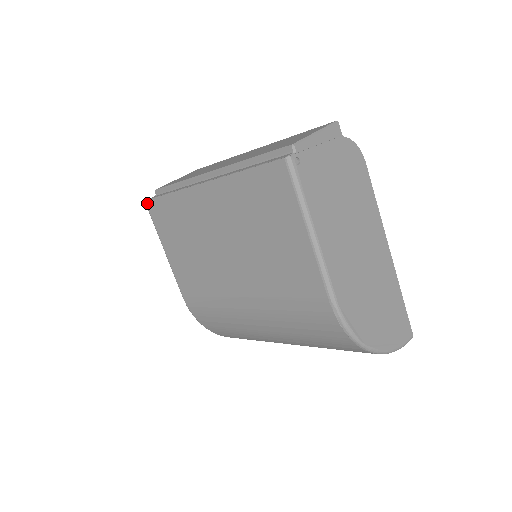
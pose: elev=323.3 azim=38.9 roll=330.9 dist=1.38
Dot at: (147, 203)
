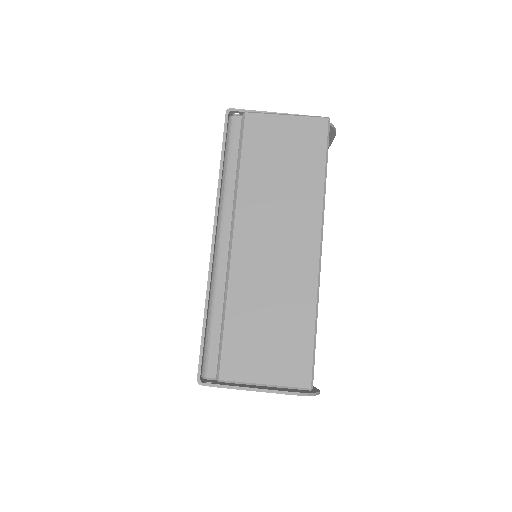
Dot at: (225, 117)
